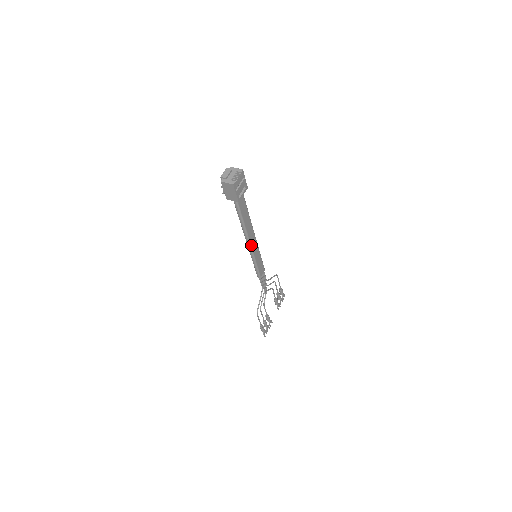
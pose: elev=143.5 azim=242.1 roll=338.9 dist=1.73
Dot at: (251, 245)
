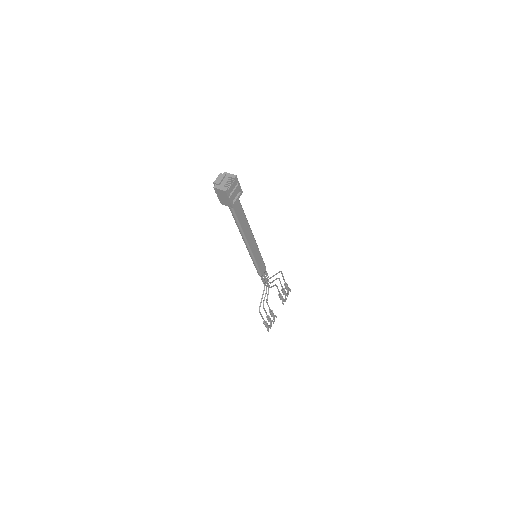
Dot at: (250, 246)
